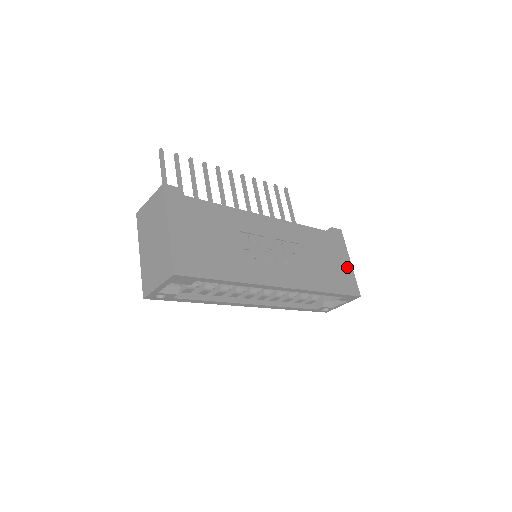
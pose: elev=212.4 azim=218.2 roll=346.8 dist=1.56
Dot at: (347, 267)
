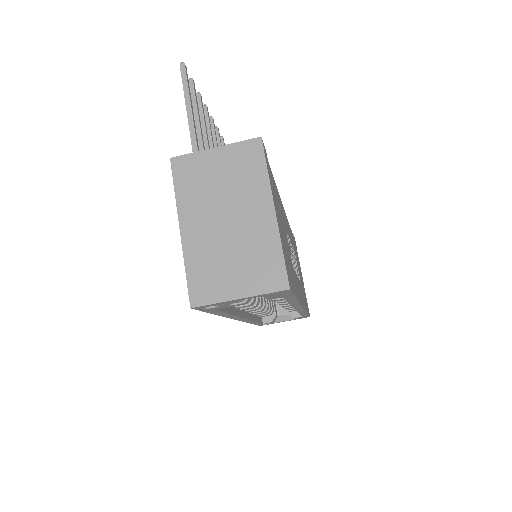
Dot at: occluded
